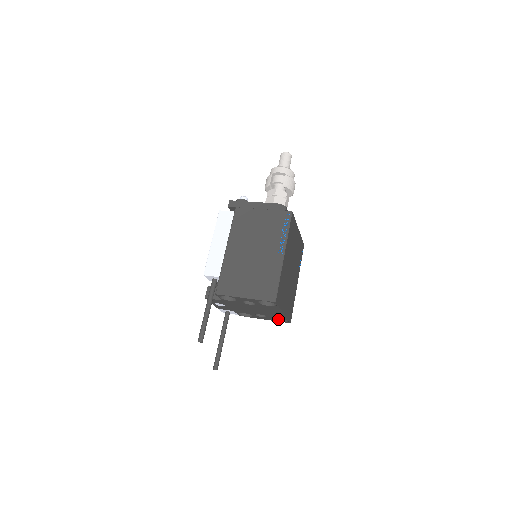
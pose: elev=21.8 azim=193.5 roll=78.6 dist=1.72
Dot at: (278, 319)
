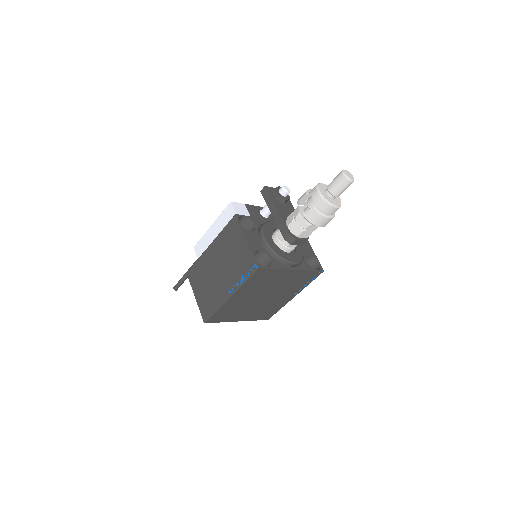
Dot at: occluded
